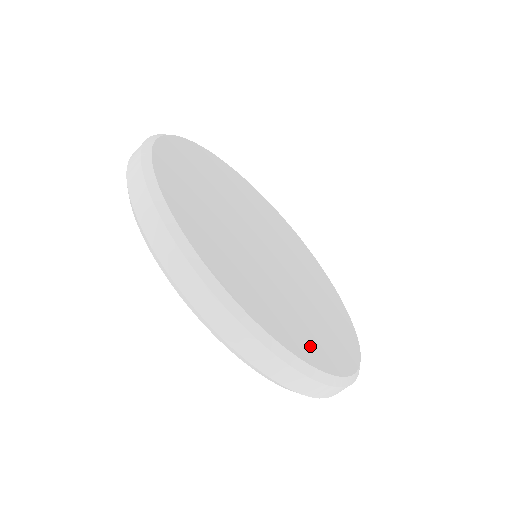
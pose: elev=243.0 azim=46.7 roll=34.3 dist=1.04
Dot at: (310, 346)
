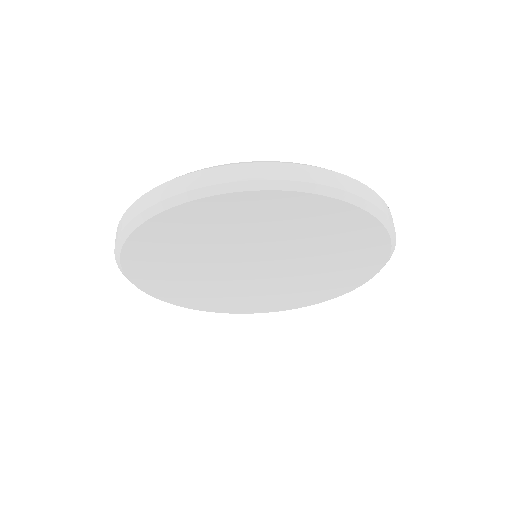
Dot at: occluded
